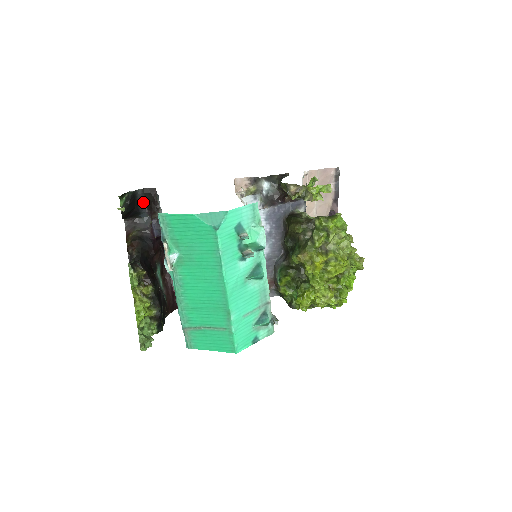
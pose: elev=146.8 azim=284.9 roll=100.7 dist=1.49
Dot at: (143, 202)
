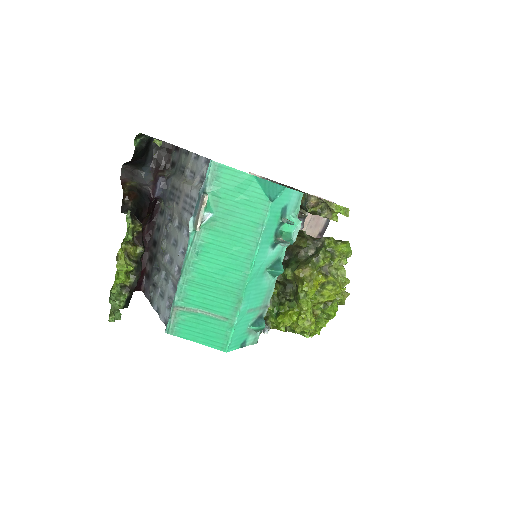
Dot at: (152, 154)
